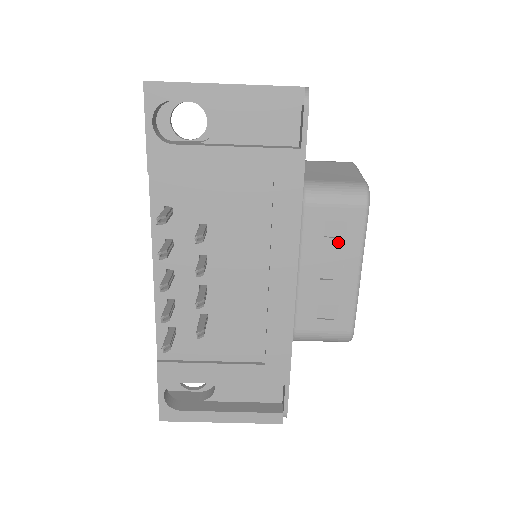
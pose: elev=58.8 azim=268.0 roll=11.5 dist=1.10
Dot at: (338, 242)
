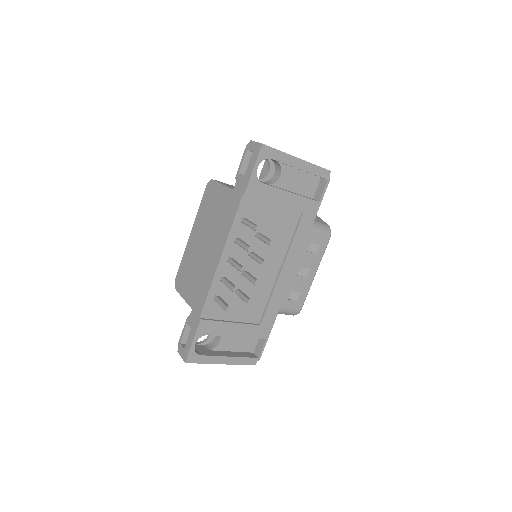
Dot at: (312, 255)
